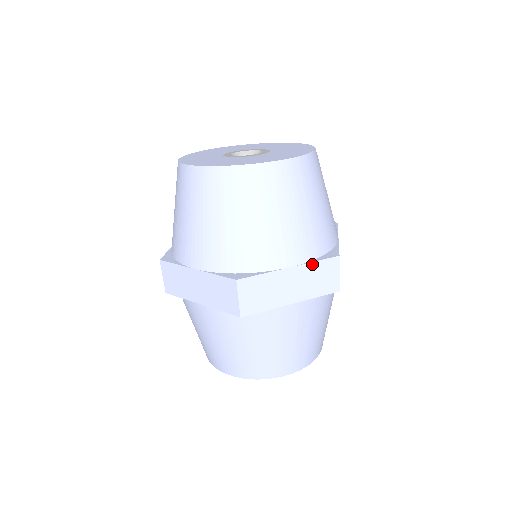
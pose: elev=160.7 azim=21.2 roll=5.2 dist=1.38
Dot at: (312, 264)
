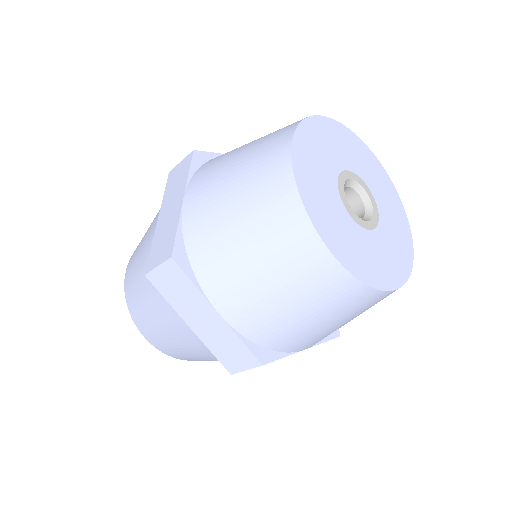
Dot at: (237, 337)
